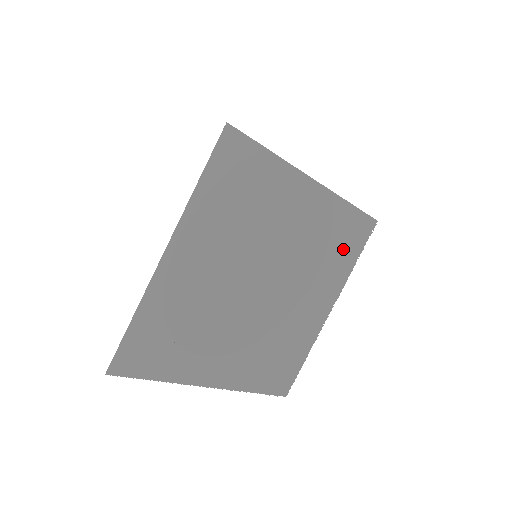
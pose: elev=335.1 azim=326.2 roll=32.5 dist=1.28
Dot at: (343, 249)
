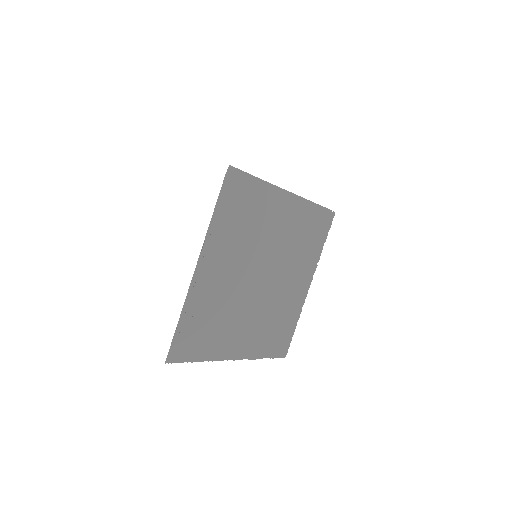
Dot at: (314, 238)
